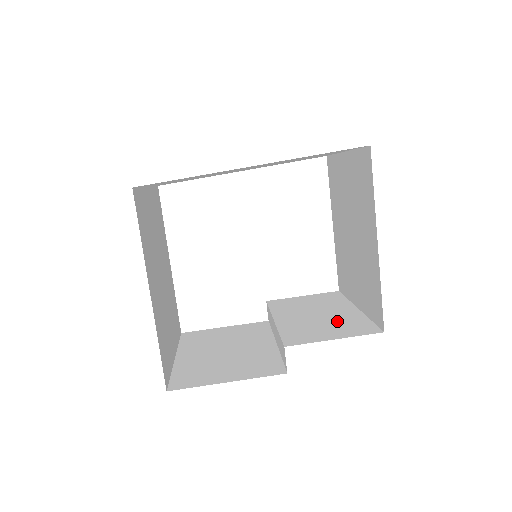
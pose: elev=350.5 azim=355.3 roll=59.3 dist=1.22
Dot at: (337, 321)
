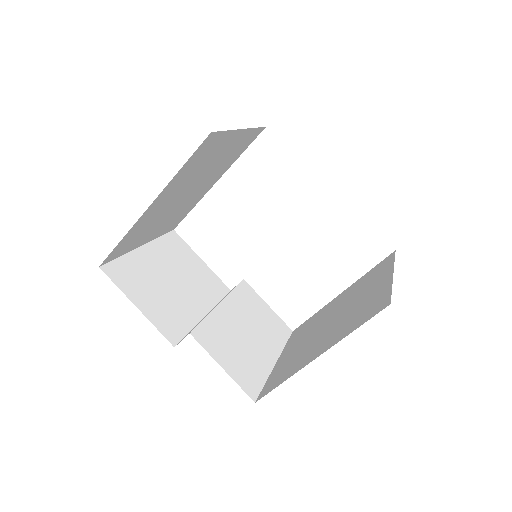
Dot at: (248, 355)
